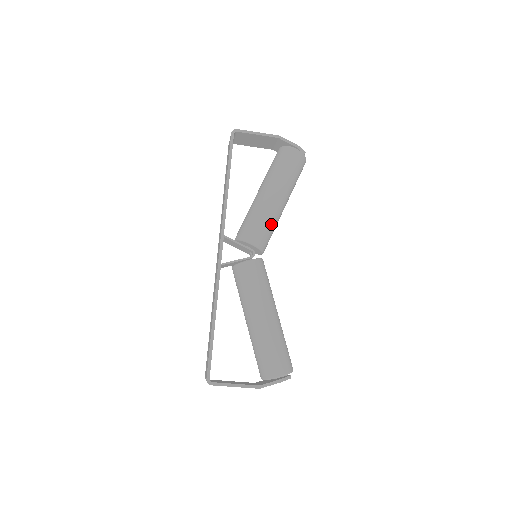
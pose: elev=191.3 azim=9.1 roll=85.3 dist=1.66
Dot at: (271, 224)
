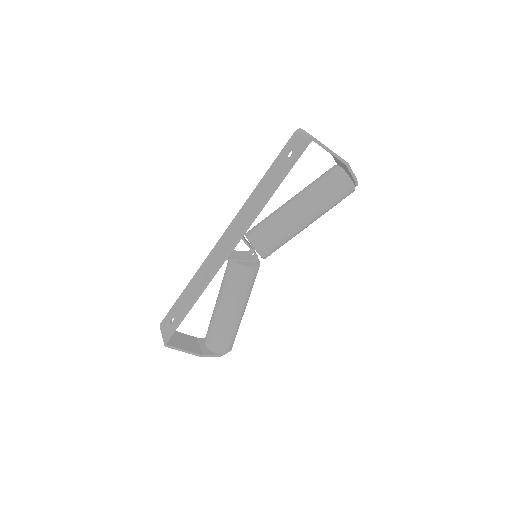
Dot at: (286, 242)
